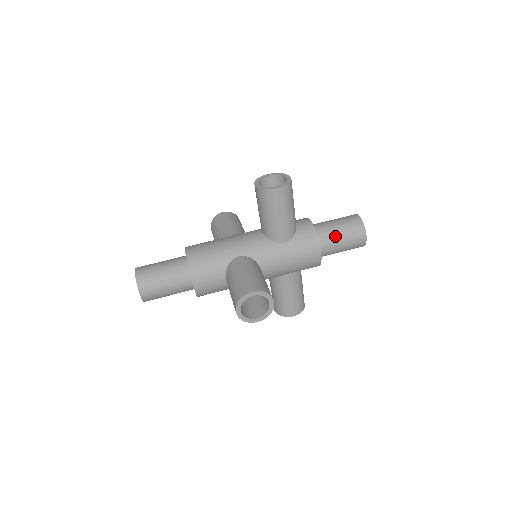
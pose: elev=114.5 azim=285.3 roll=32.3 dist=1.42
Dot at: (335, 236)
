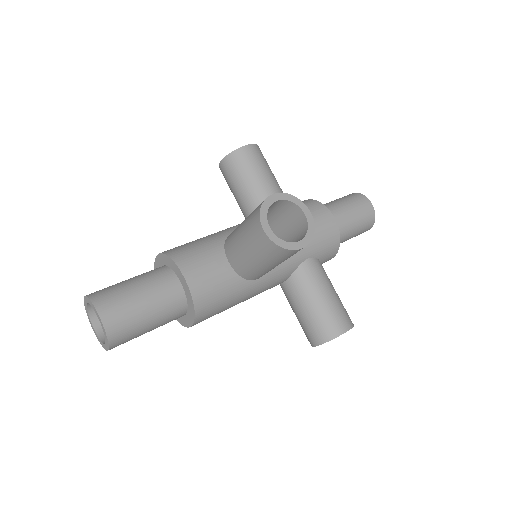
Dot at: (337, 206)
